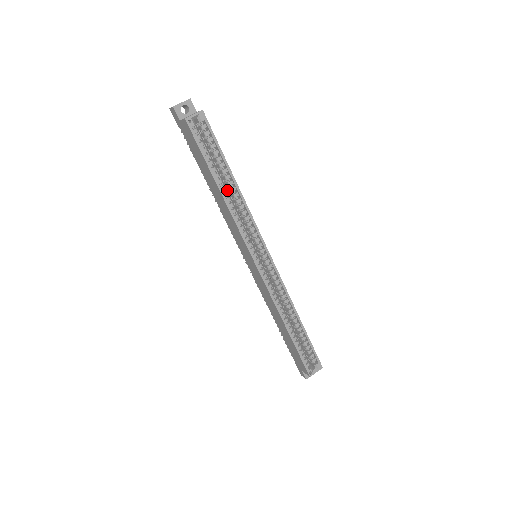
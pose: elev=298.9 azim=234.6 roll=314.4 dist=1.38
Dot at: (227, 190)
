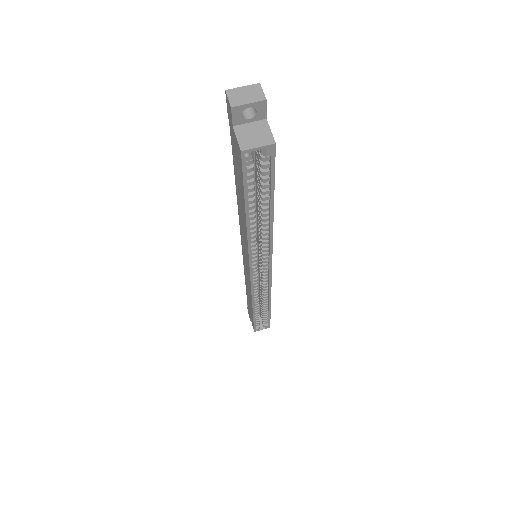
Dot at: (257, 208)
